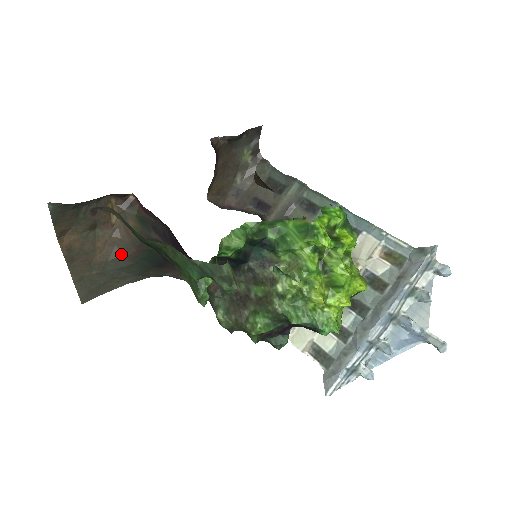
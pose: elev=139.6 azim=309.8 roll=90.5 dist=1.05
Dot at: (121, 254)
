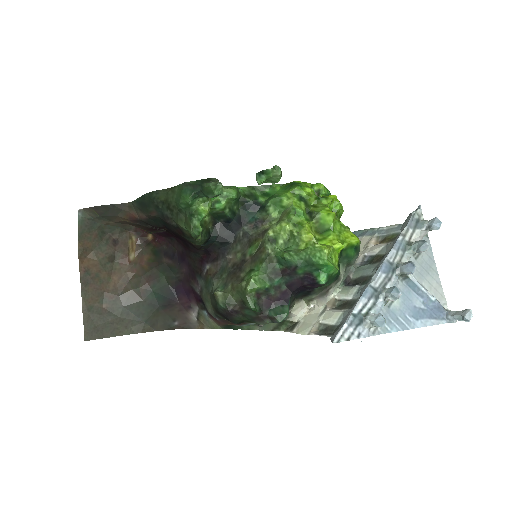
Dot at: (133, 288)
